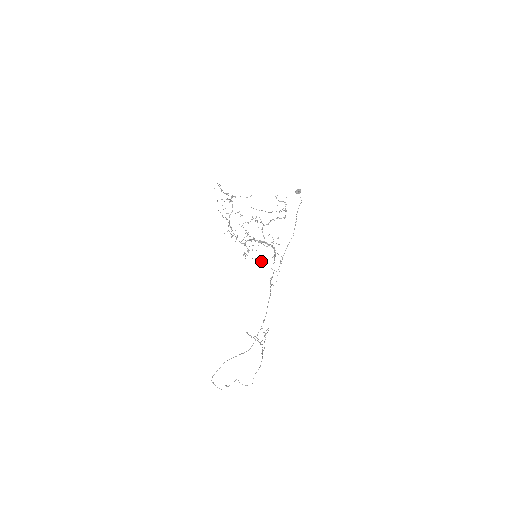
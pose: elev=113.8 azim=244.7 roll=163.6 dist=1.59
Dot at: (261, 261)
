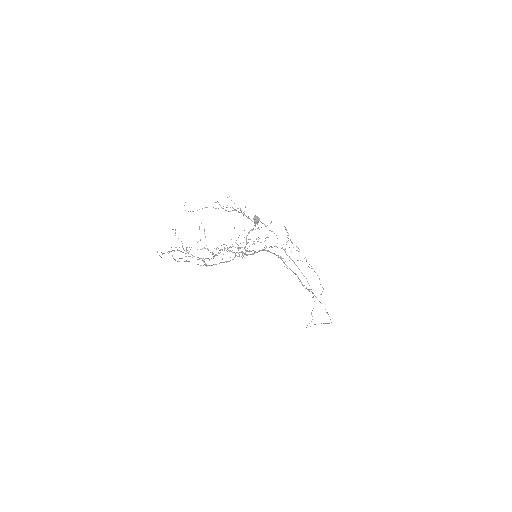
Dot at: occluded
